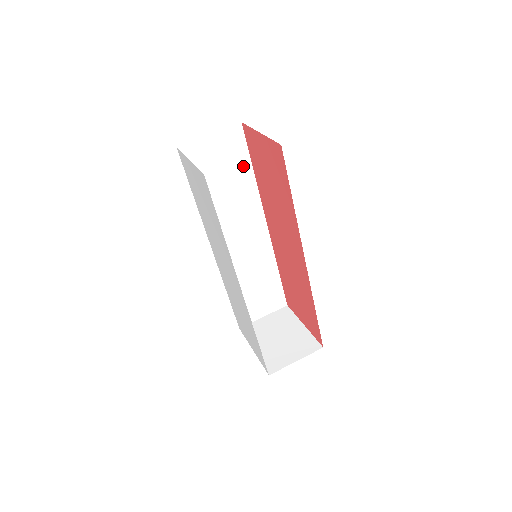
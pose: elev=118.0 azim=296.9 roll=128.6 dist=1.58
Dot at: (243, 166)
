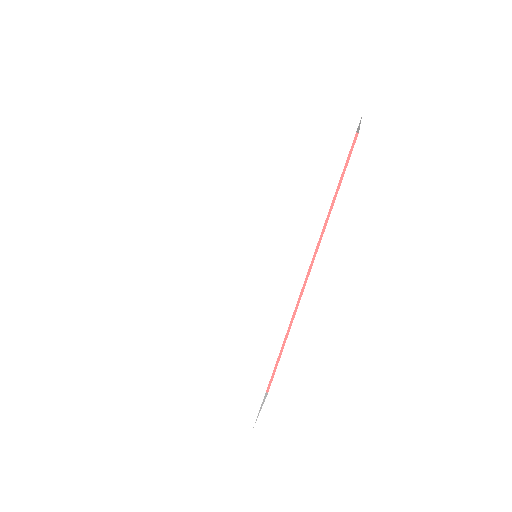
Dot at: occluded
